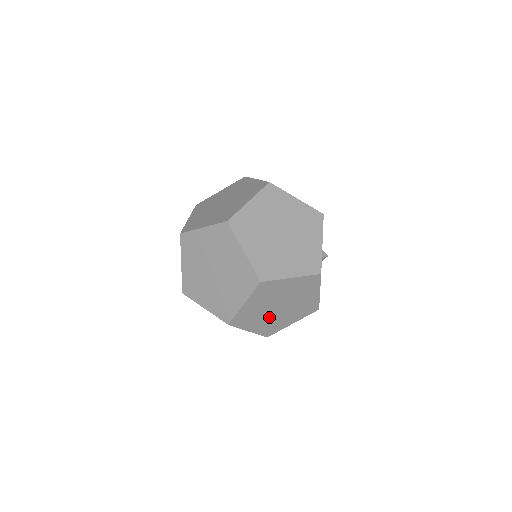
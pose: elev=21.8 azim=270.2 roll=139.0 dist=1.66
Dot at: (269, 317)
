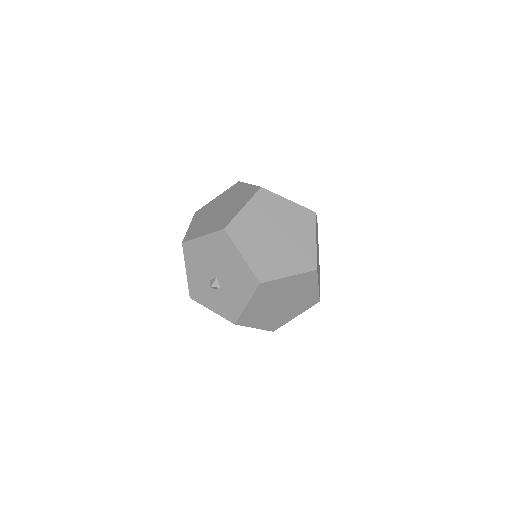
Dot at: occluded
